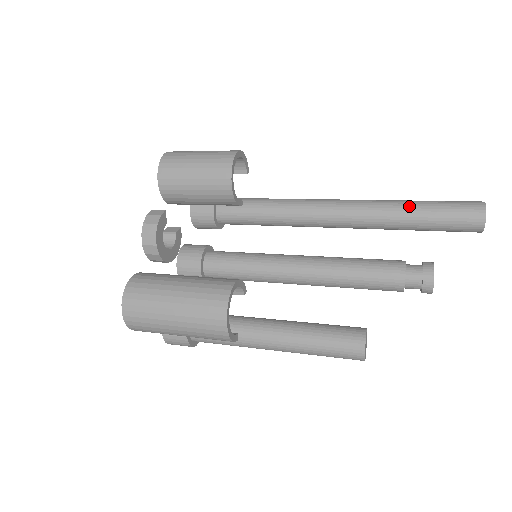
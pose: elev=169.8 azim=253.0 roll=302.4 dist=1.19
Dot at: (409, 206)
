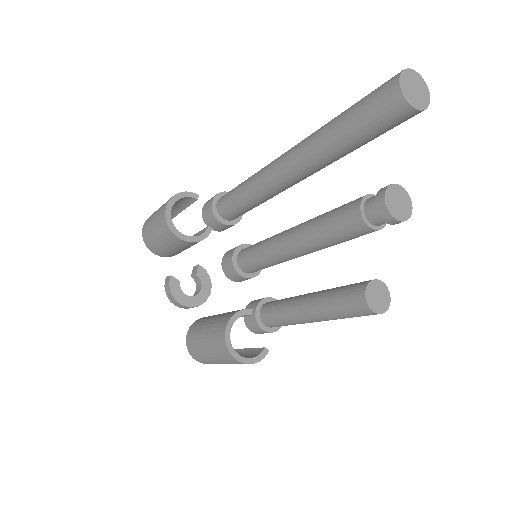
Dot at: (331, 134)
